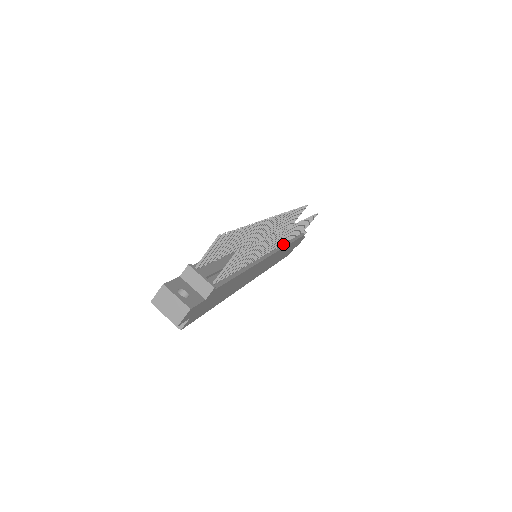
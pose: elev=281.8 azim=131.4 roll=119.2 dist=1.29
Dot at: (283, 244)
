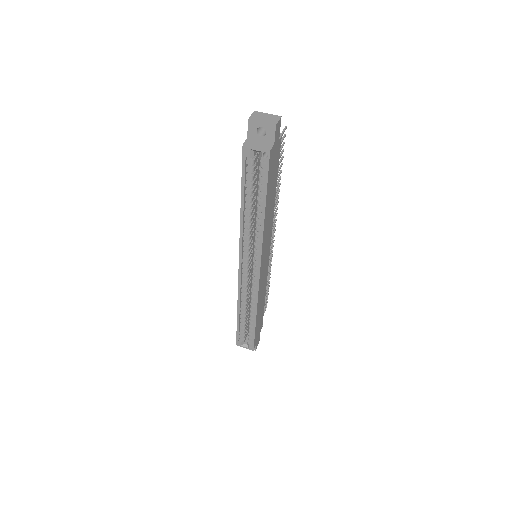
Dot at: occluded
